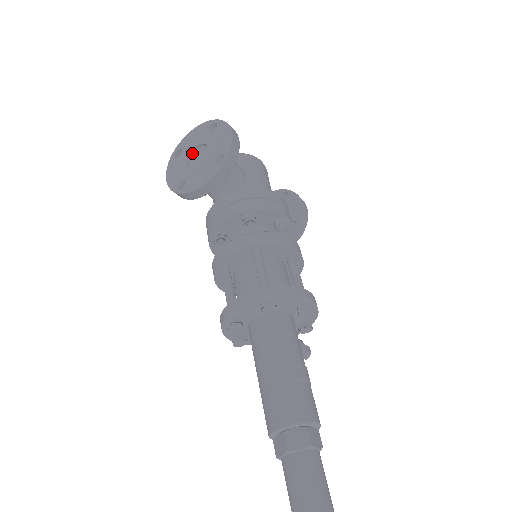
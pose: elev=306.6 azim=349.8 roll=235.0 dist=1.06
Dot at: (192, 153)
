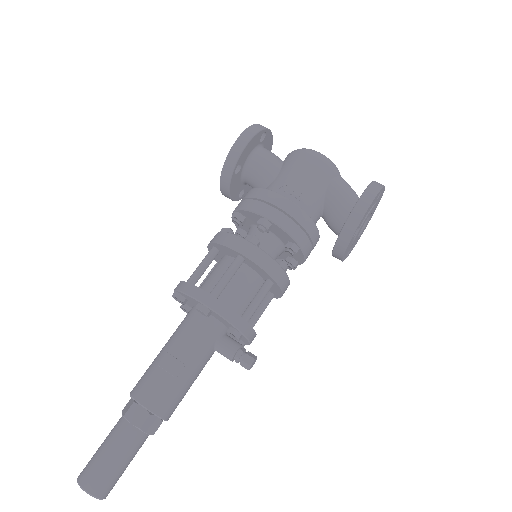
Dot at: occluded
